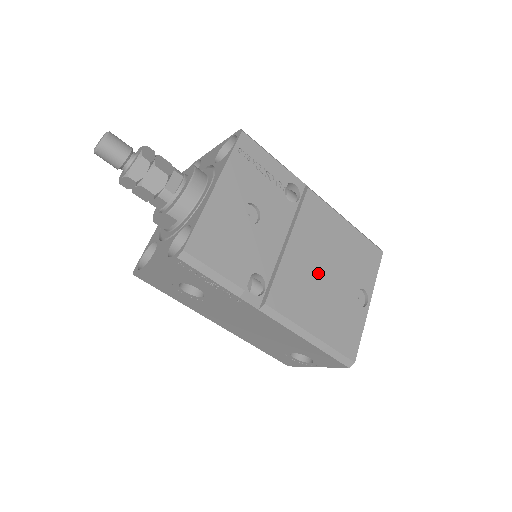
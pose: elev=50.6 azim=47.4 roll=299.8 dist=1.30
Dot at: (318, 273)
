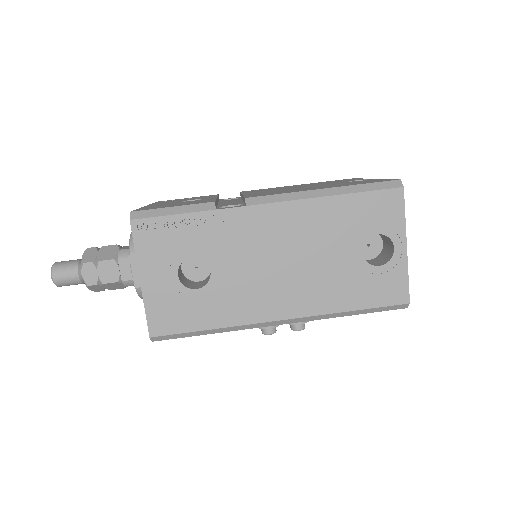
Dot at: occluded
